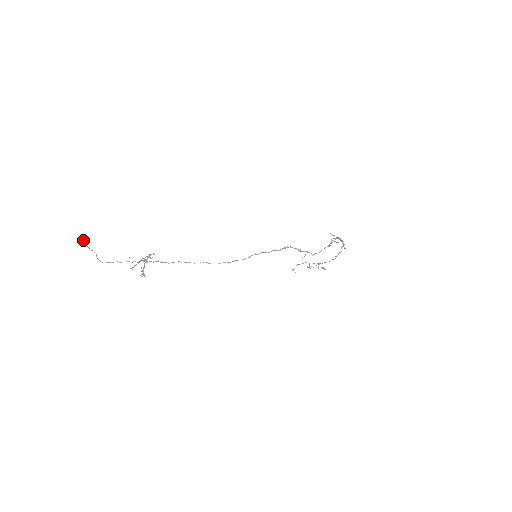
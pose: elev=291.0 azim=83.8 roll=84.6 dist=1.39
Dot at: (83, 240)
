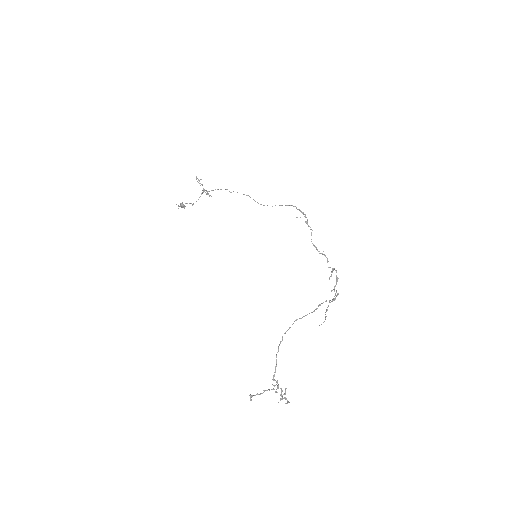
Dot at: (183, 204)
